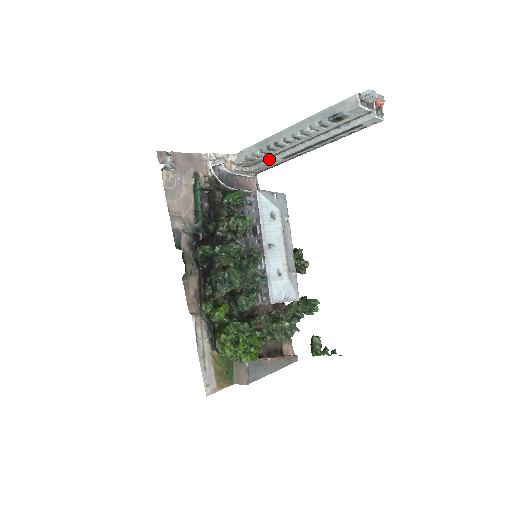
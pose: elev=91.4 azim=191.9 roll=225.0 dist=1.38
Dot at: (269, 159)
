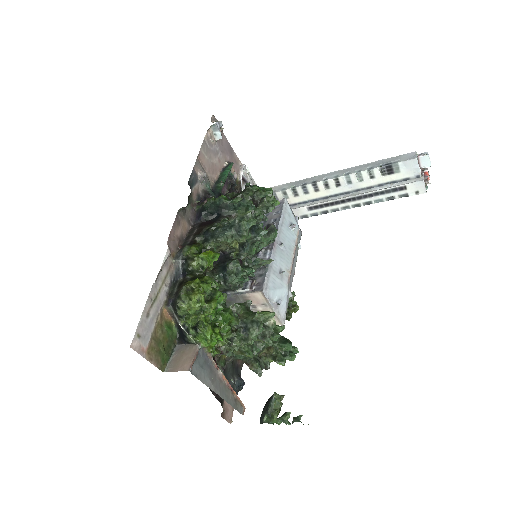
Dot at: (293, 207)
